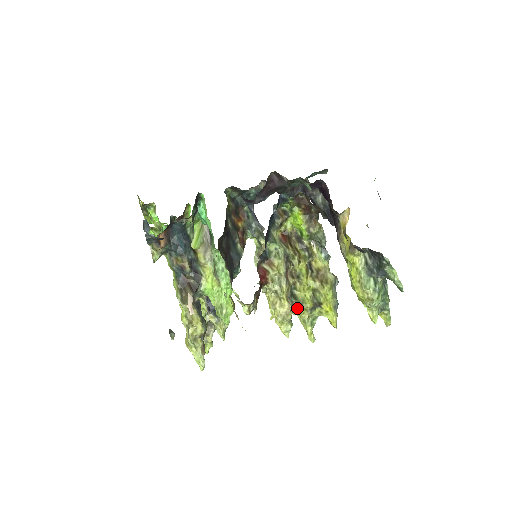
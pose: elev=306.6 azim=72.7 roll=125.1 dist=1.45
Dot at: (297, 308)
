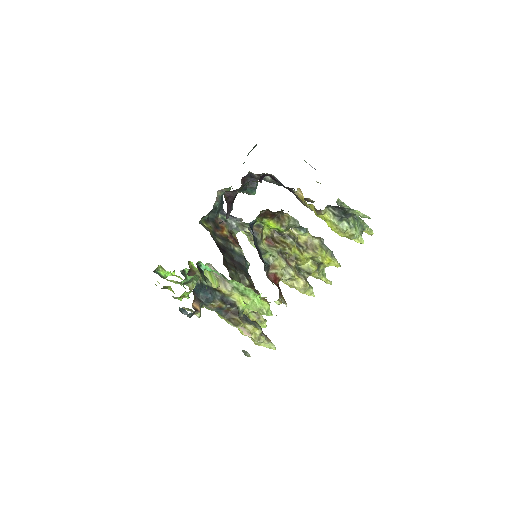
Dot at: (308, 276)
